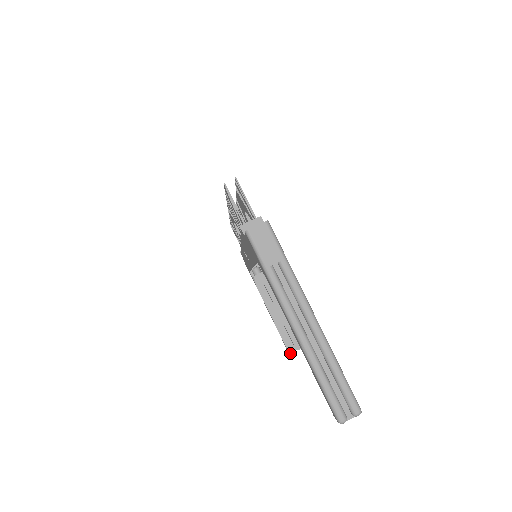
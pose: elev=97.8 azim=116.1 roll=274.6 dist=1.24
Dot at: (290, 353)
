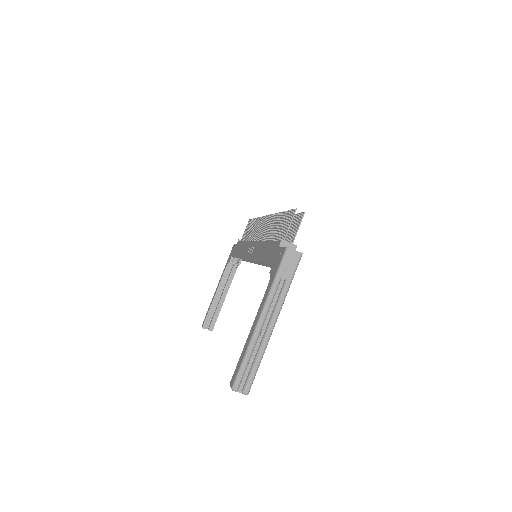
Dot at: (203, 327)
